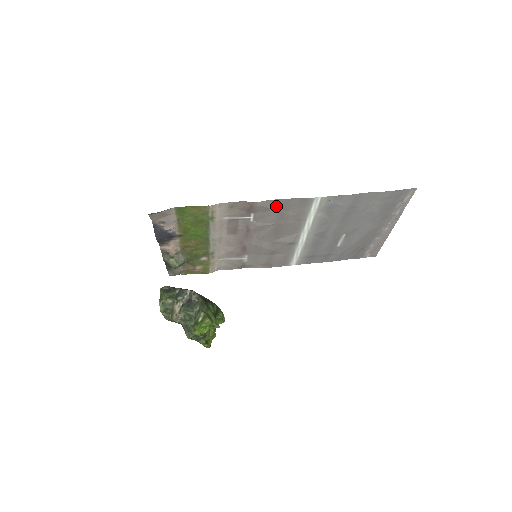
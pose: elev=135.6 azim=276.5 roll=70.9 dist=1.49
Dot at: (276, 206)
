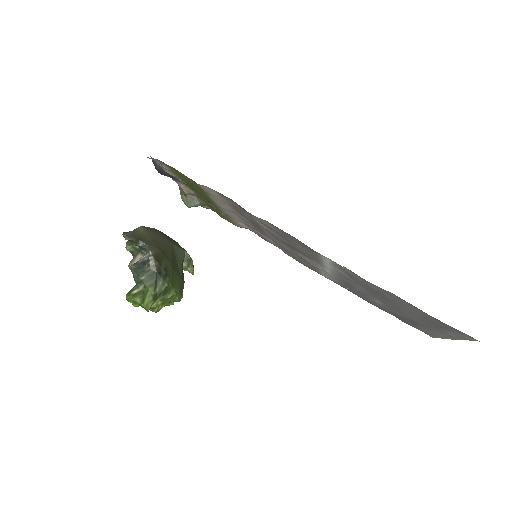
Dot at: (278, 229)
